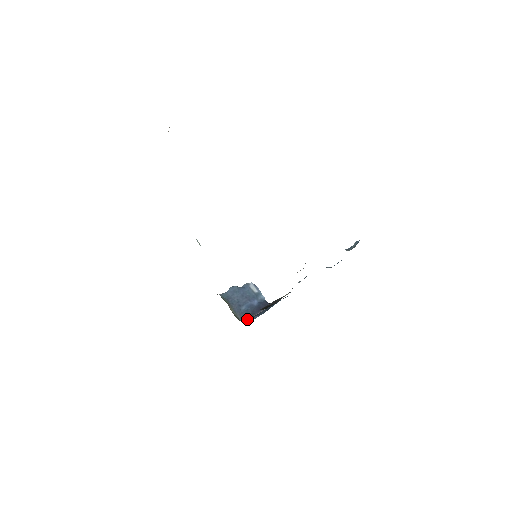
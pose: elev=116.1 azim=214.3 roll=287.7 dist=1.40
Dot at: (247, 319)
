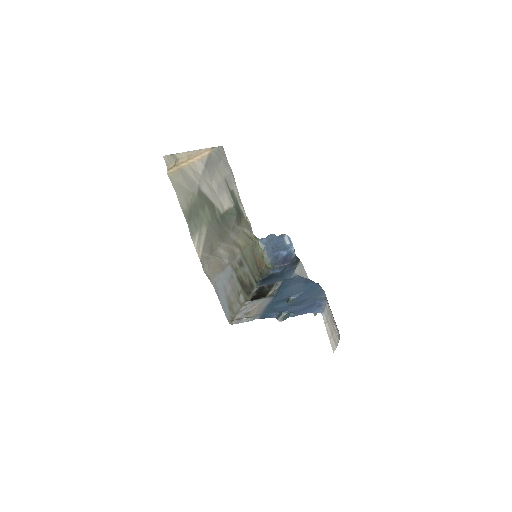
Dot at: (272, 267)
